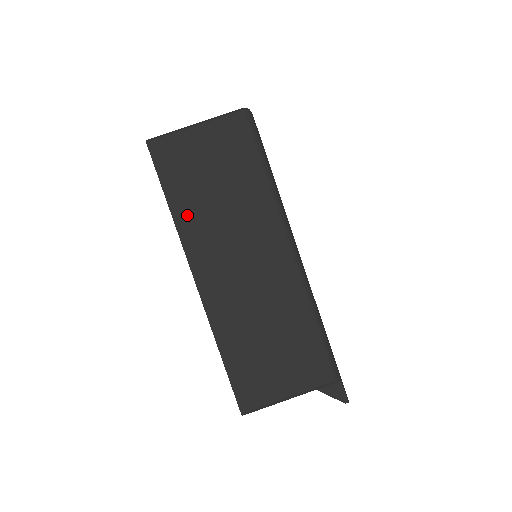
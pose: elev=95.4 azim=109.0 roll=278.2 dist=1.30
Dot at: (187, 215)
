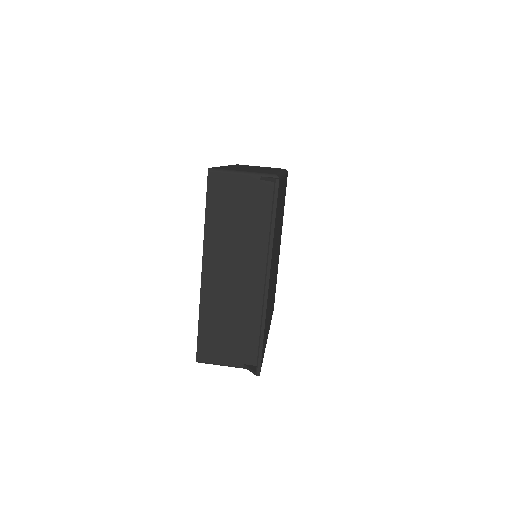
Dot at: occluded
